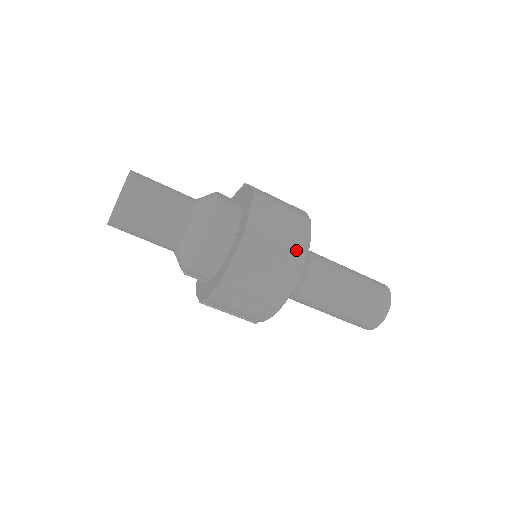
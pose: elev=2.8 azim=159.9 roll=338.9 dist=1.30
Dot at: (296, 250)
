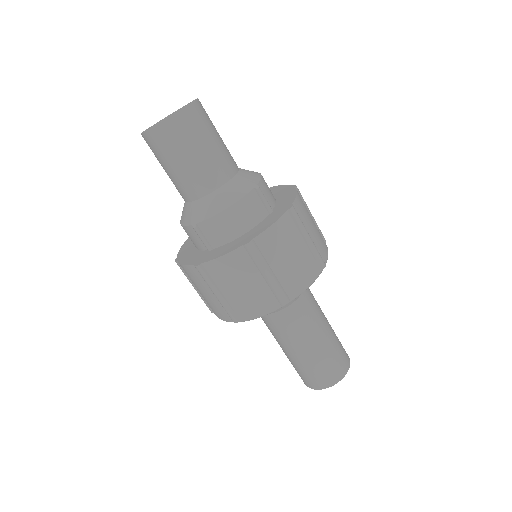
Dot at: (238, 311)
